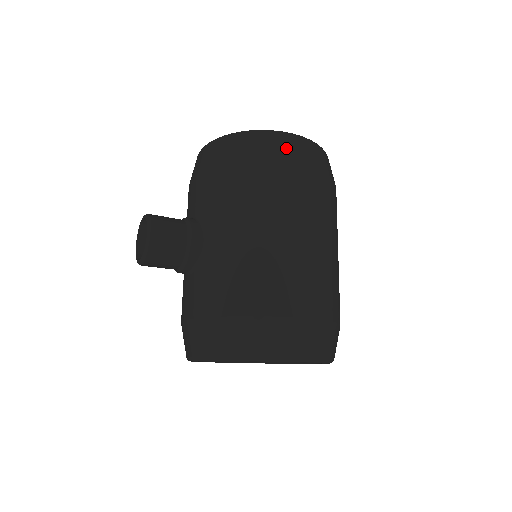
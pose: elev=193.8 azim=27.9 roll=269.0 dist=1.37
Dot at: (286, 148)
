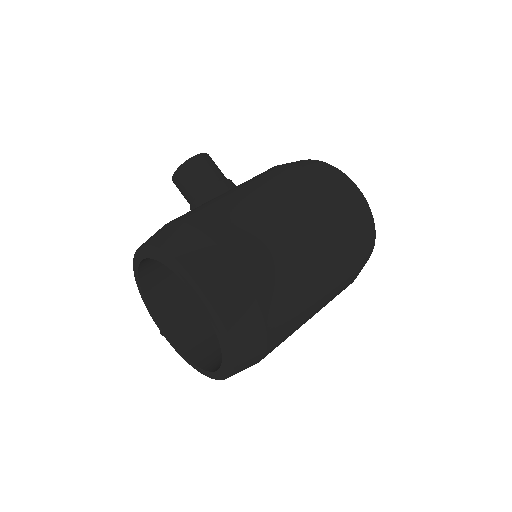
Dot at: (339, 181)
